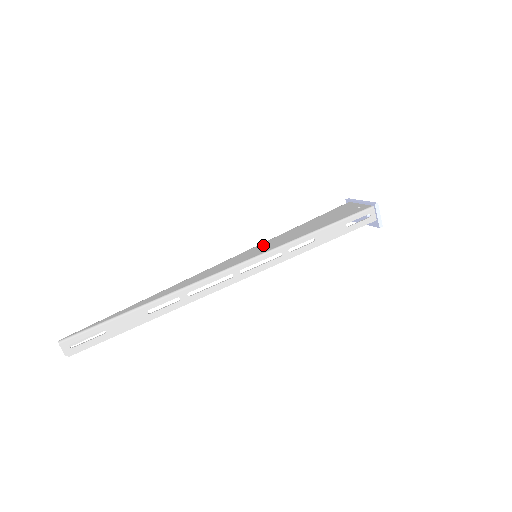
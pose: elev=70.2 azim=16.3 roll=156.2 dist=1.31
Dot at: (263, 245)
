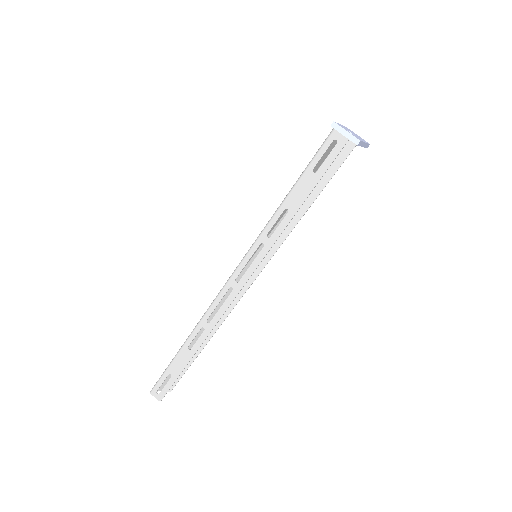
Dot at: occluded
